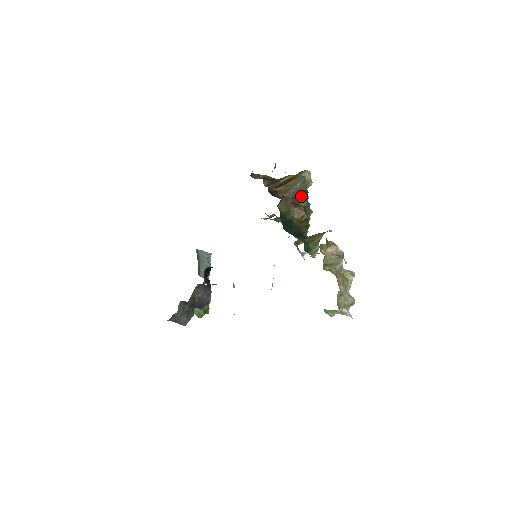
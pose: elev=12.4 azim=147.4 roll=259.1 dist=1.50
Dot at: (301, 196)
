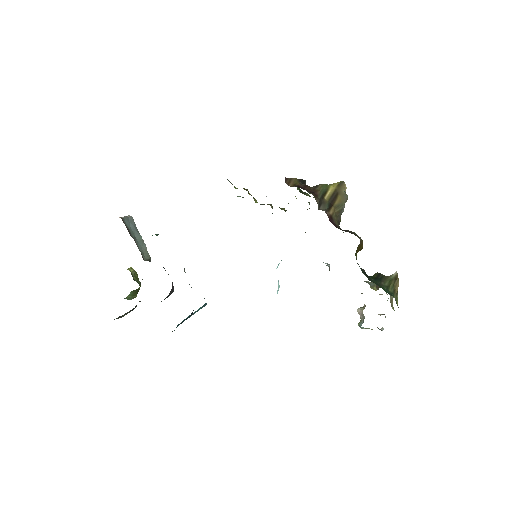
Dot at: occluded
